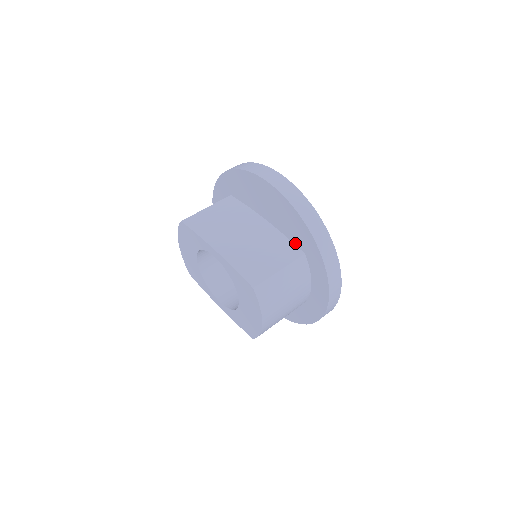
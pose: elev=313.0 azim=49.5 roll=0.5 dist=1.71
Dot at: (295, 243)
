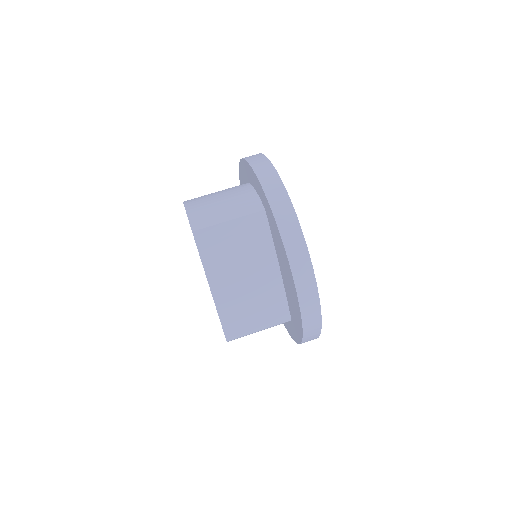
Dot at: (290, 310)
